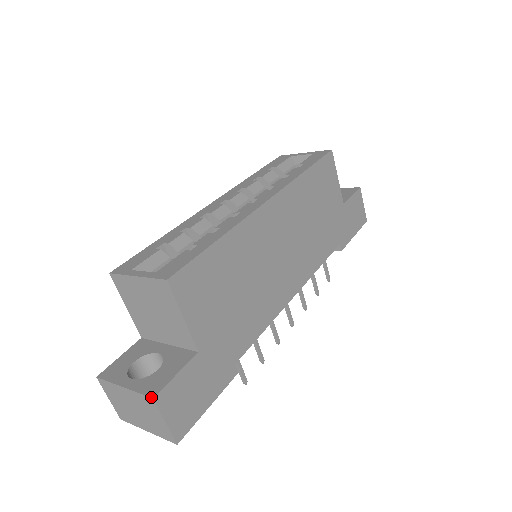
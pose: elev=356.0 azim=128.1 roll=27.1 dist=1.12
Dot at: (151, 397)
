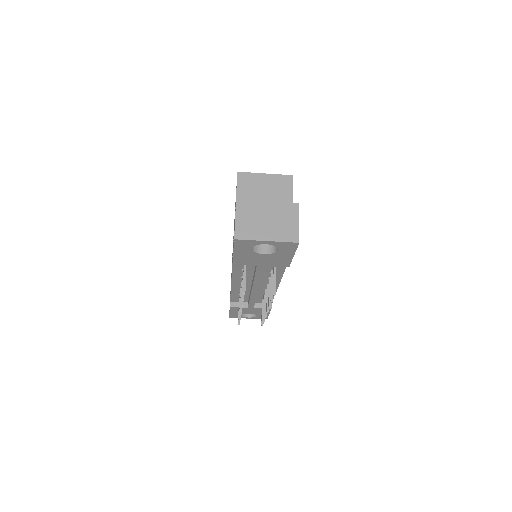
Dot at: (297, 203)
